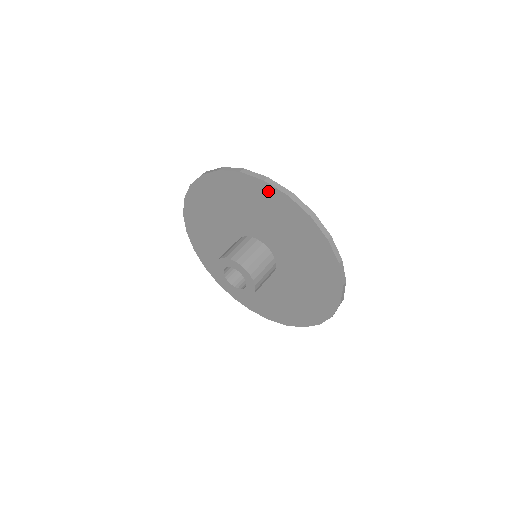
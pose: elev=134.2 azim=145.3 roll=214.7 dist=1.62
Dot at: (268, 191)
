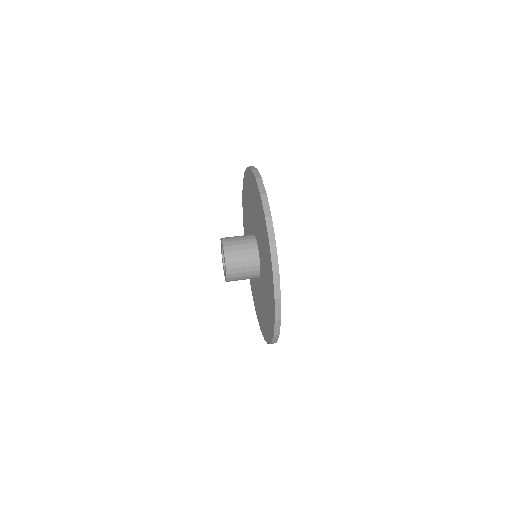
Dot at: (252, 179)
